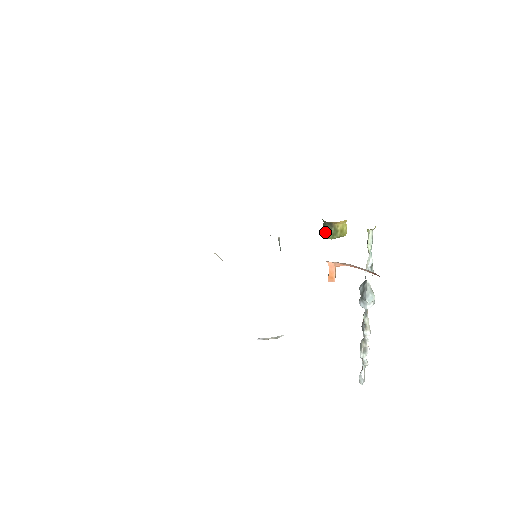
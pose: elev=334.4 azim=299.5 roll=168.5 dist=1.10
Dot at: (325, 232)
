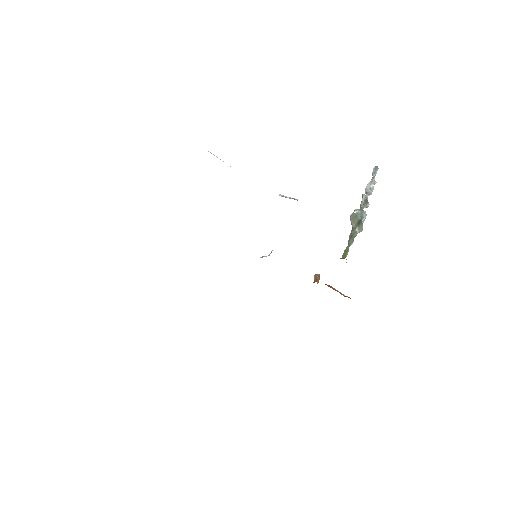
Dot at: occluded
